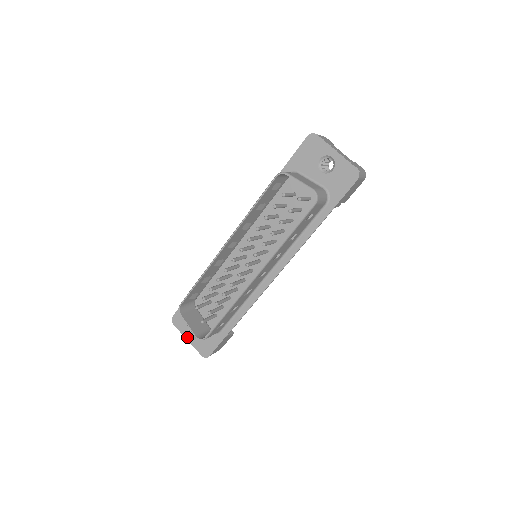
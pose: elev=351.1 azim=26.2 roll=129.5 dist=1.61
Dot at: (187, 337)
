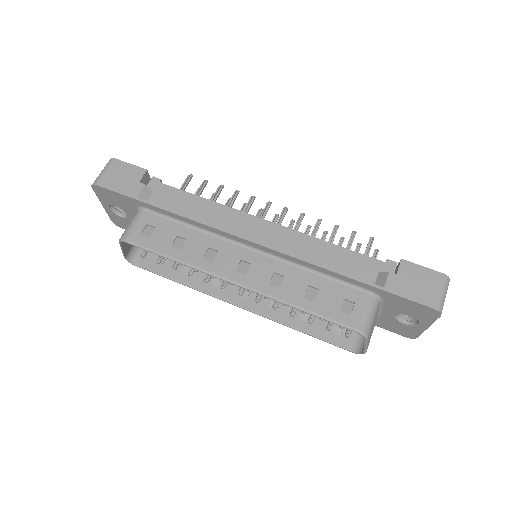
Dot at: (104, 205)
